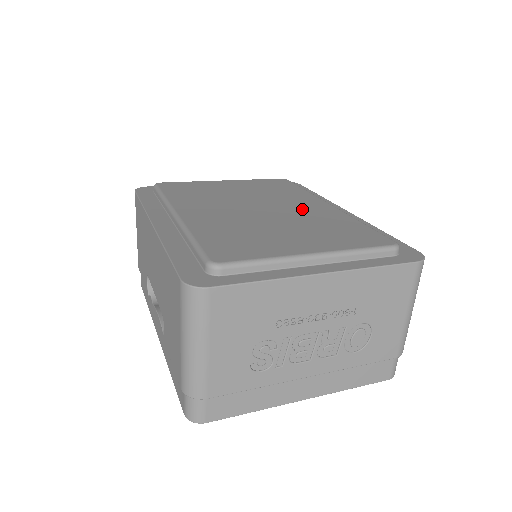
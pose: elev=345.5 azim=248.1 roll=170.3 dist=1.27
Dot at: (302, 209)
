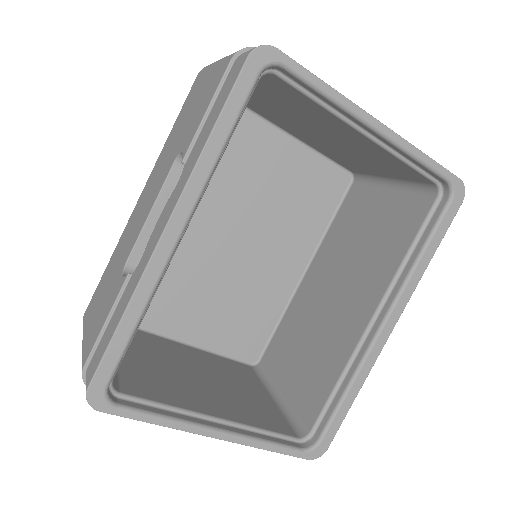
Dot at: (277, 250)
